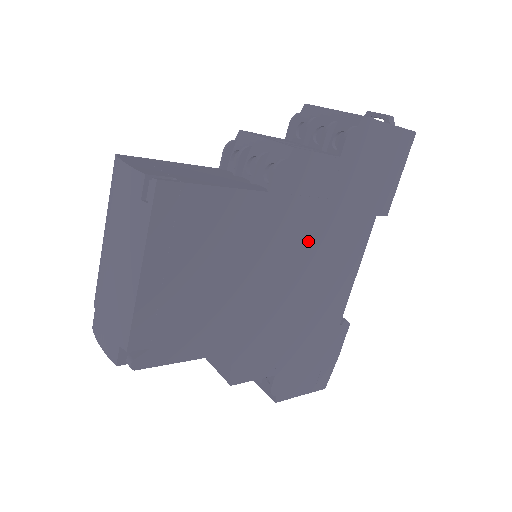
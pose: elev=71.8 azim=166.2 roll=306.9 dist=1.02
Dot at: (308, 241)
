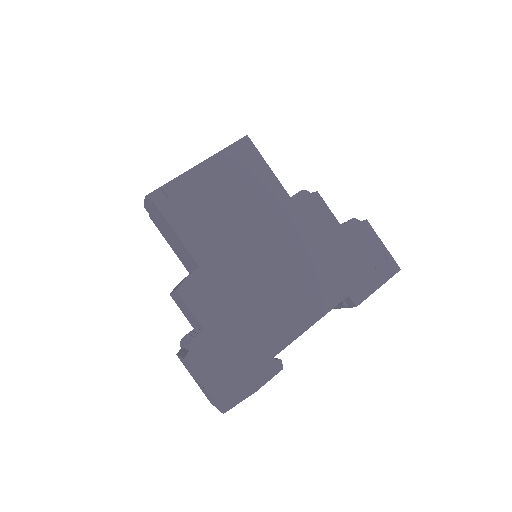
Dot at: (293, 253)
